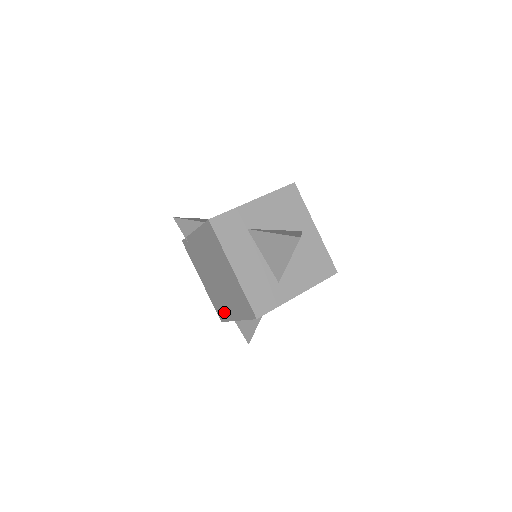
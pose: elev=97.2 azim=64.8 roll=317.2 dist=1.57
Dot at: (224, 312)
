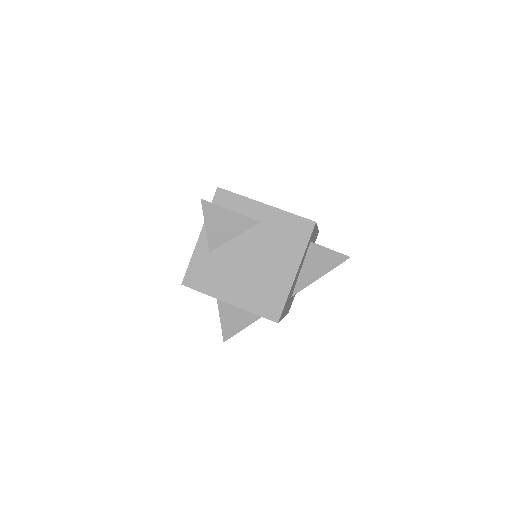
Dot at: occluded
